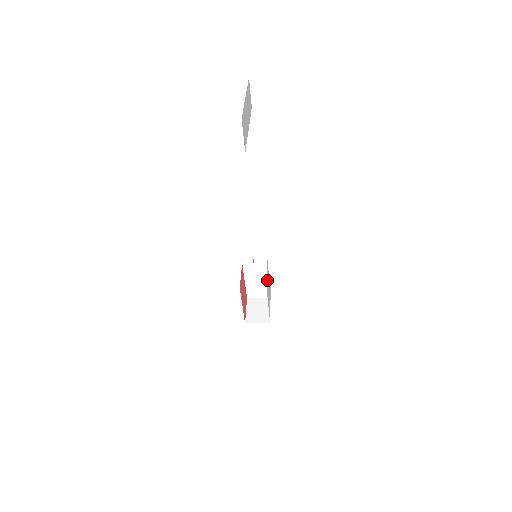
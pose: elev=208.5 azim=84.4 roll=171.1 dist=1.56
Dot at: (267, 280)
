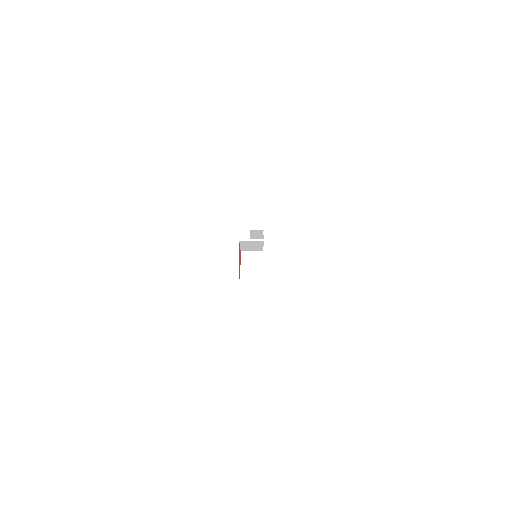
Dot at: occluded
